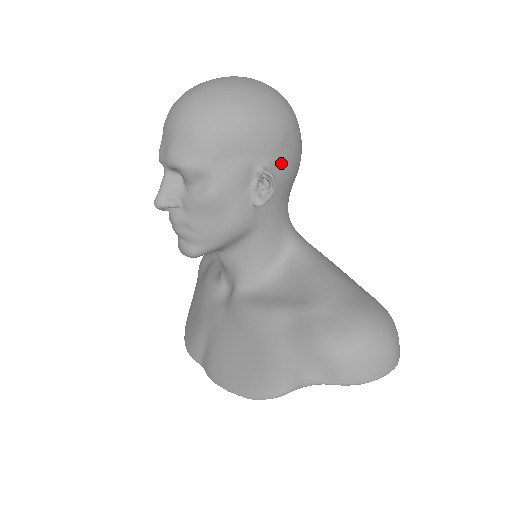
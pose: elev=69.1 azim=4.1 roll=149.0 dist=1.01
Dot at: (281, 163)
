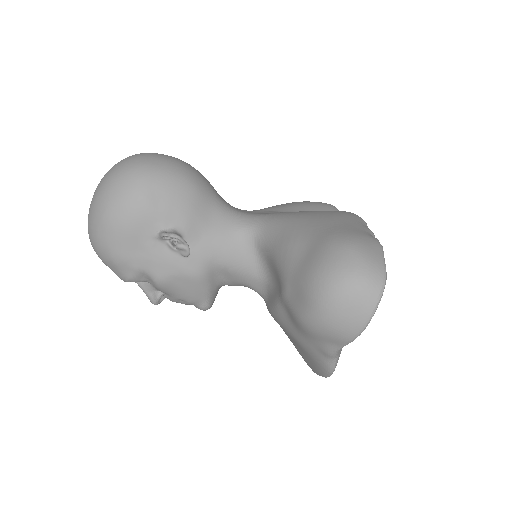
Dot at: (169, 212)
